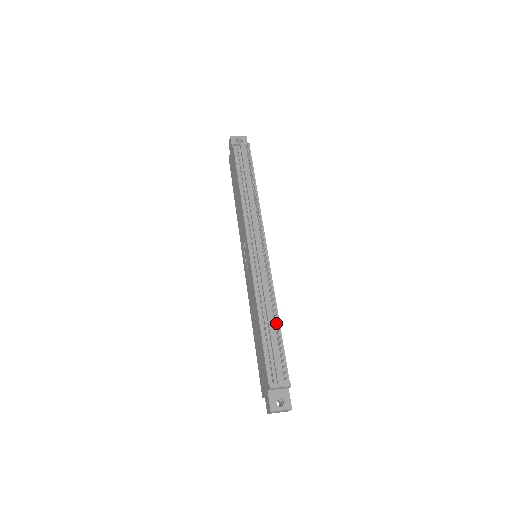
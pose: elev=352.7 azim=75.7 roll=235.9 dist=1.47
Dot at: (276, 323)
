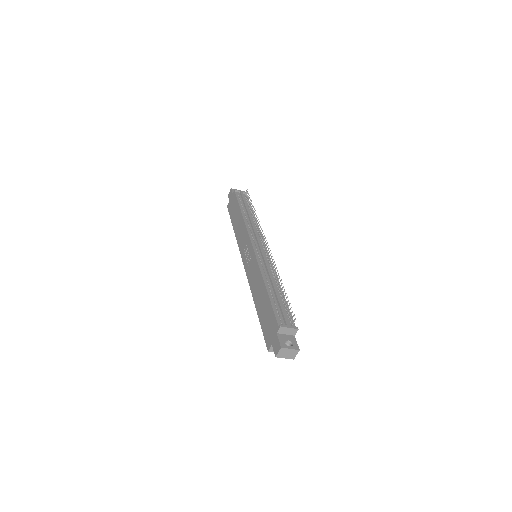
Dot at: (280, 290)
